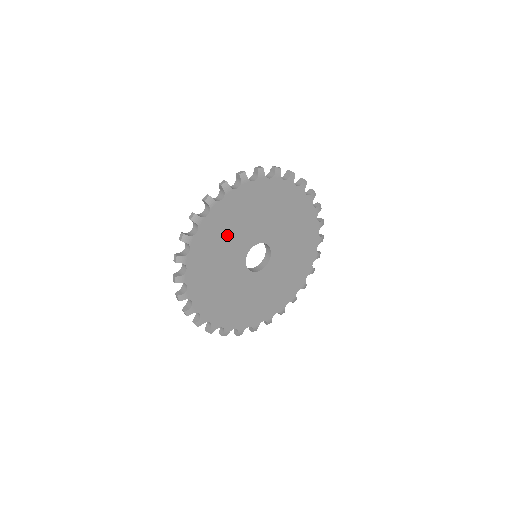
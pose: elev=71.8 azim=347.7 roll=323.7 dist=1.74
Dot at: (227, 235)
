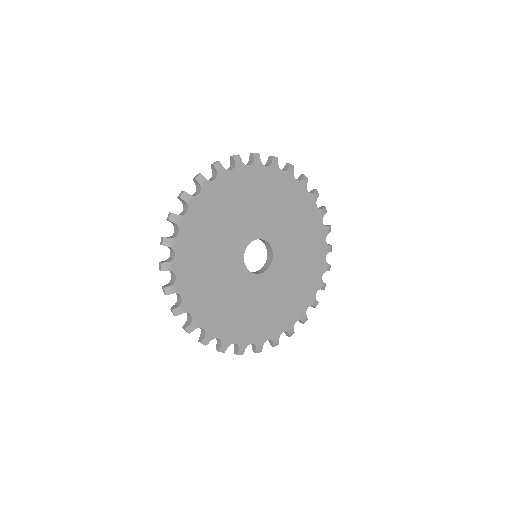
Dot at: (249, 202)
